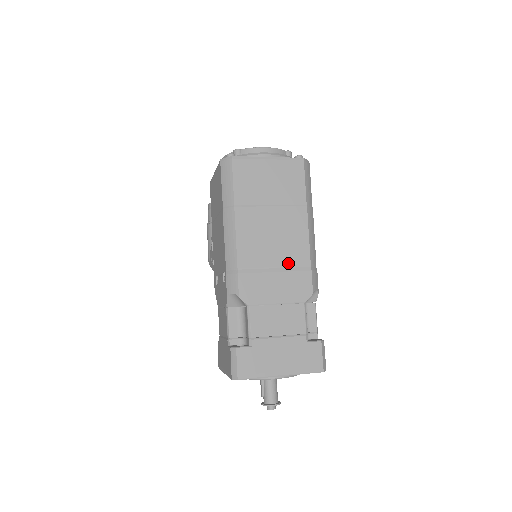
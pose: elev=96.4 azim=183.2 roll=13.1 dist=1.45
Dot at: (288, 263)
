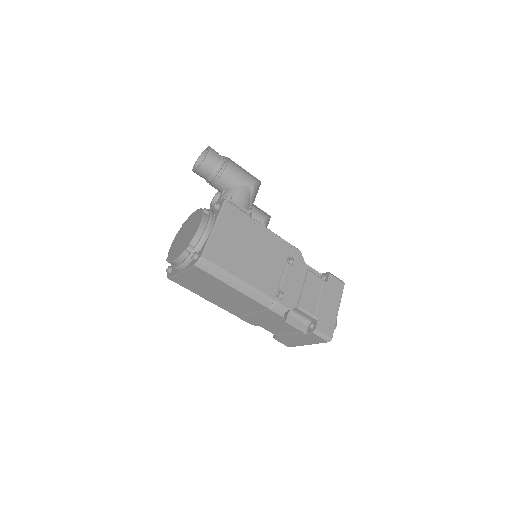
Dot at: (255, 309)
